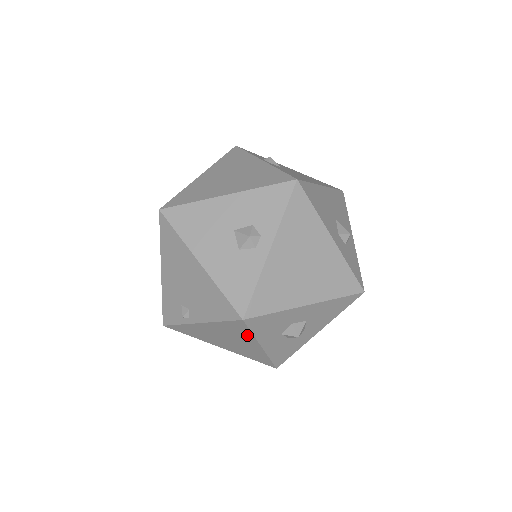
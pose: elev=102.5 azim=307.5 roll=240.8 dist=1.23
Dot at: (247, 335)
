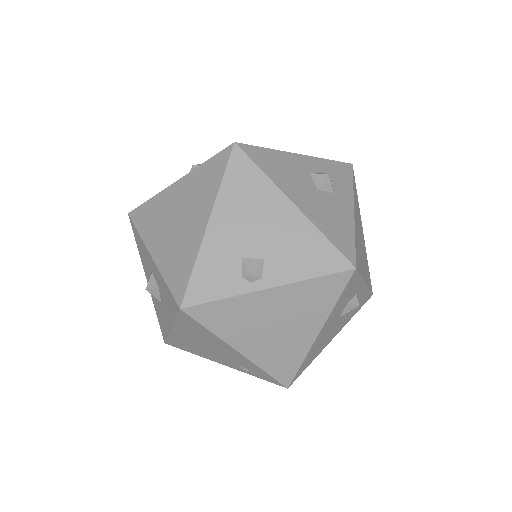
Dot at: occluded
